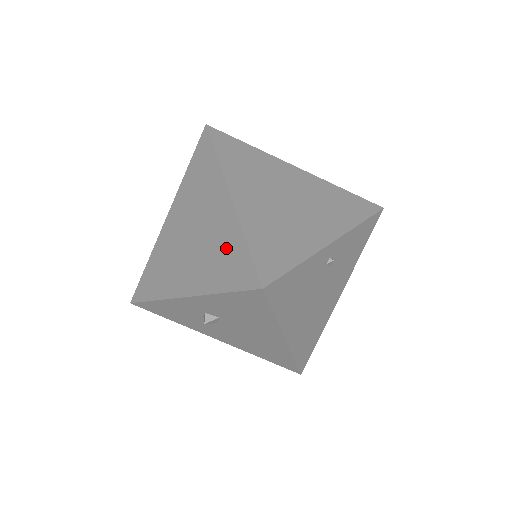
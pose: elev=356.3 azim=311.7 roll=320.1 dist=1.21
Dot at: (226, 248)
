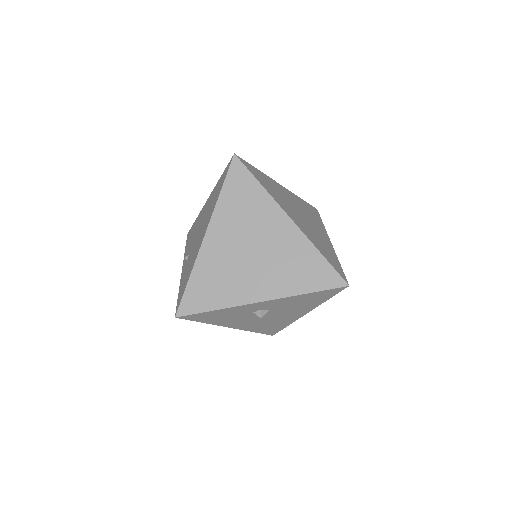
Dot at: (301, 260)
